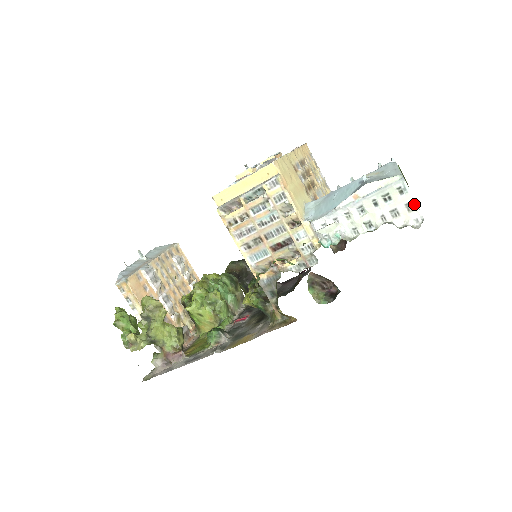
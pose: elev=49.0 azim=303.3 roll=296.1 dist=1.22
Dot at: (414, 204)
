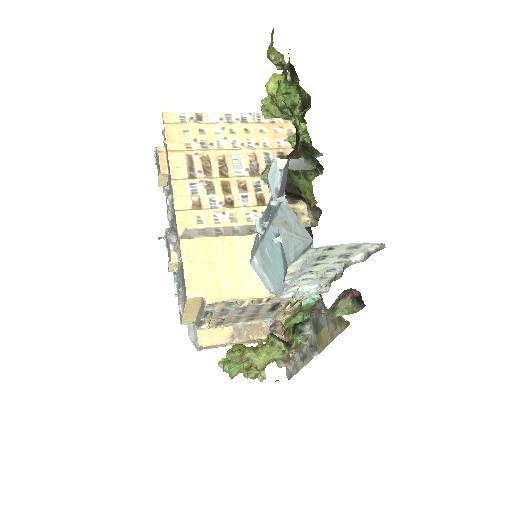
Dot at: (356, 245)
